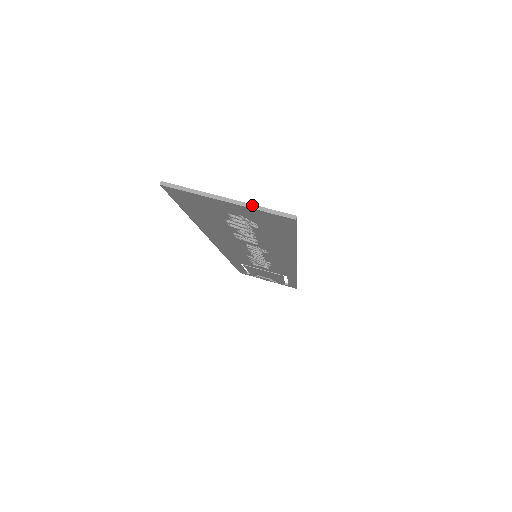
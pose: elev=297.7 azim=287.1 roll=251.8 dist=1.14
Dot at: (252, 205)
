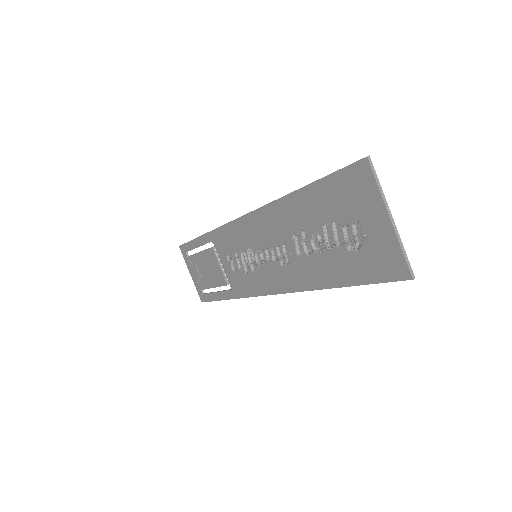
Dot at: occluded
